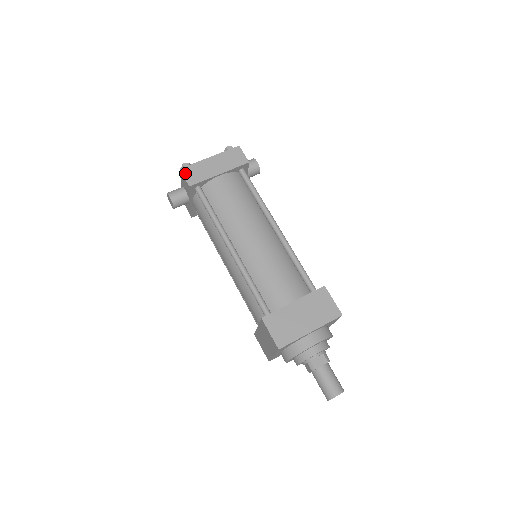
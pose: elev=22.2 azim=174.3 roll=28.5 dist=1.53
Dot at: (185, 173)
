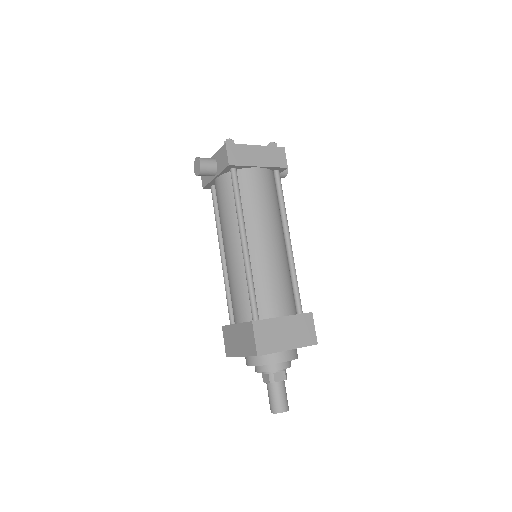
Dot at: (229, 150)
